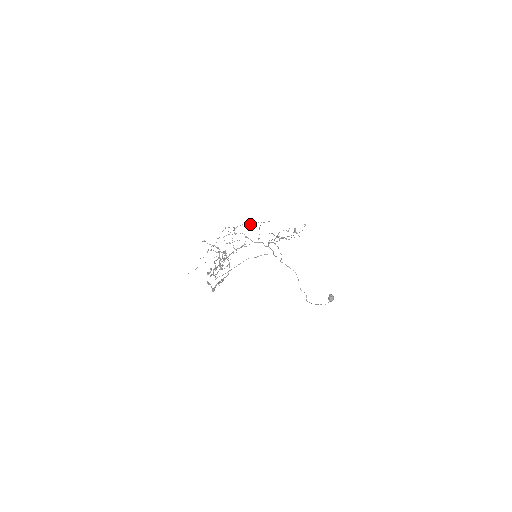
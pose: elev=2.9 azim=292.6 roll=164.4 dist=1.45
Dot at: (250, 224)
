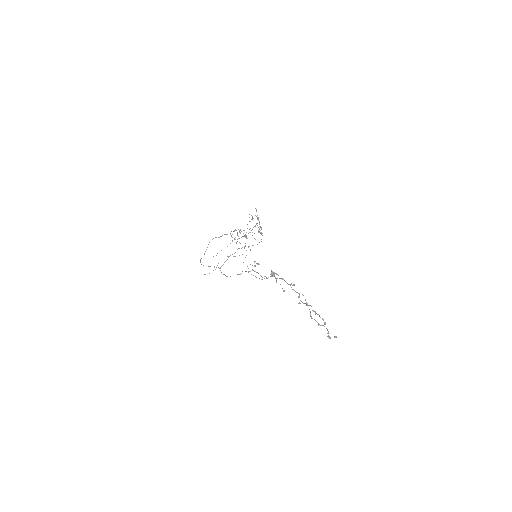
Dot at: occluded
